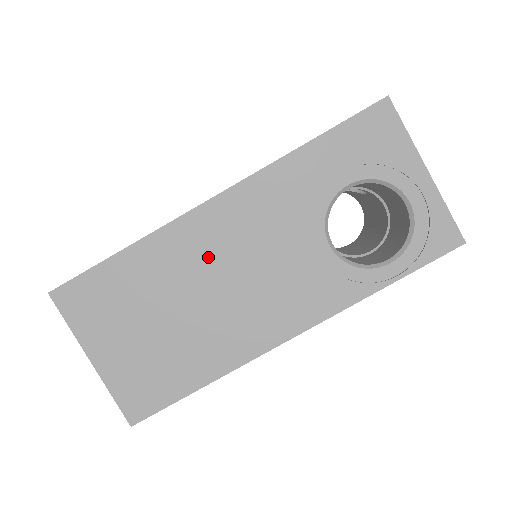
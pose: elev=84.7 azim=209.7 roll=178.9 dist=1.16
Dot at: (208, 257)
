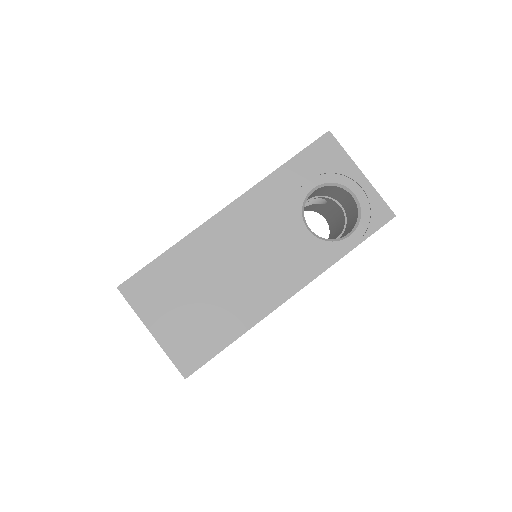
Dot at: (227, 247)
